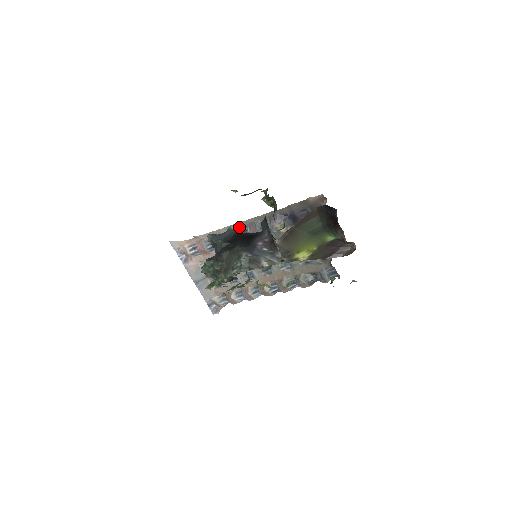
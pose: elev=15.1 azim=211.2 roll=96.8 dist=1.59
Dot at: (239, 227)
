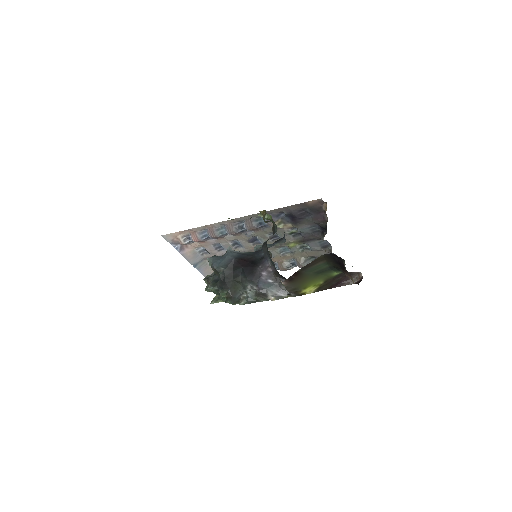
Dot at: (234, 222)
